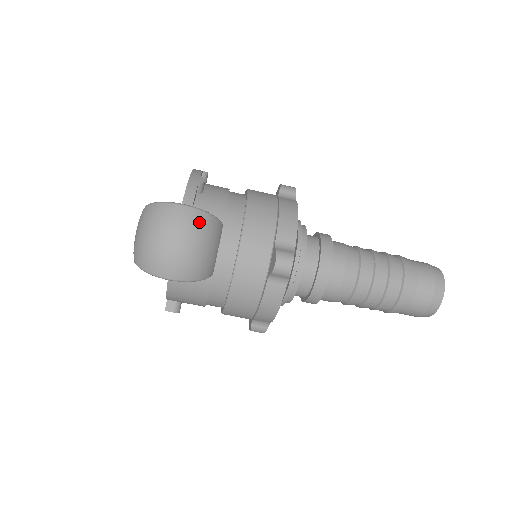
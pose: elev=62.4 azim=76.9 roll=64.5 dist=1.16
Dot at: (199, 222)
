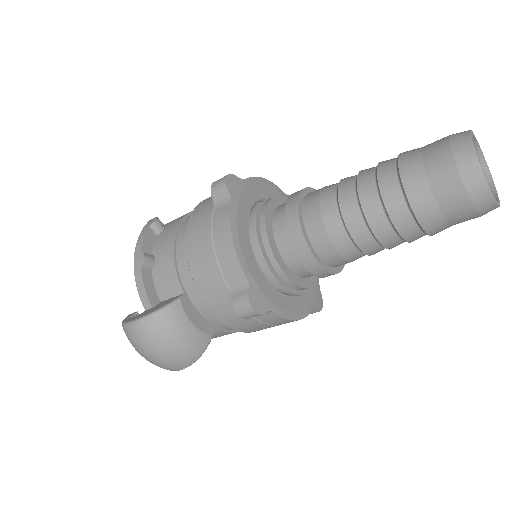
Dot at: (152, 330)
